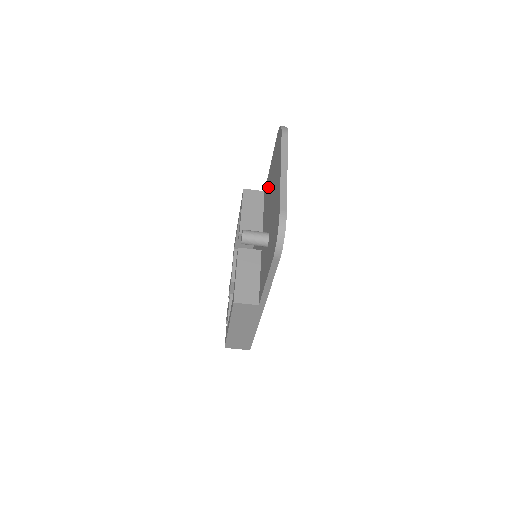
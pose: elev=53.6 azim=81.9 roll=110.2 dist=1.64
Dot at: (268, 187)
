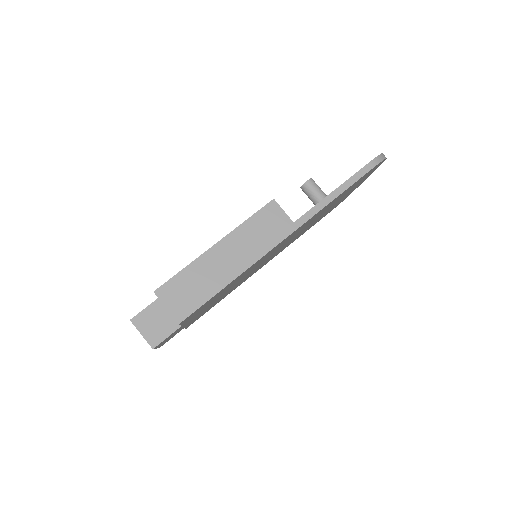
Dot at: occluded
